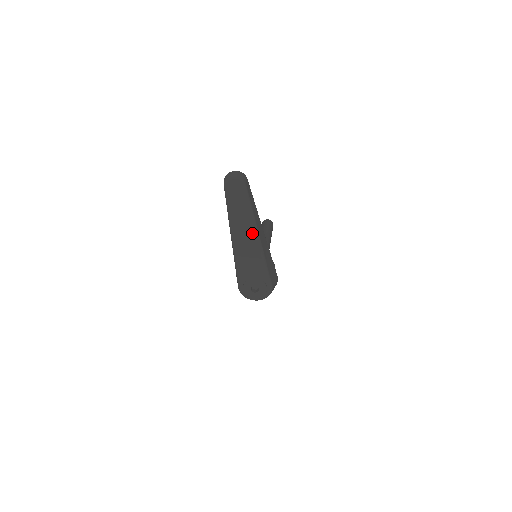
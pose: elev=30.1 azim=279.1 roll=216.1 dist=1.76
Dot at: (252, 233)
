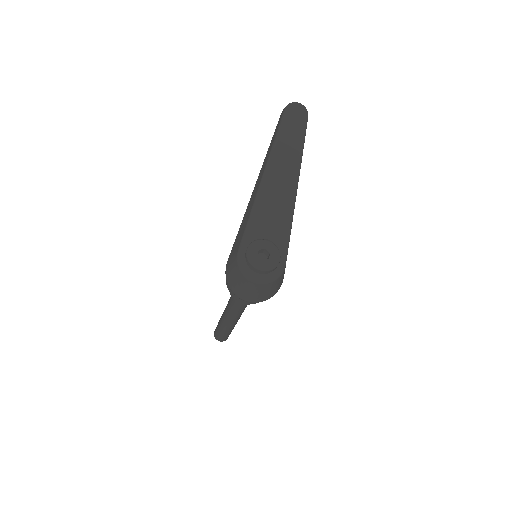
Dot at: (293, 172)
